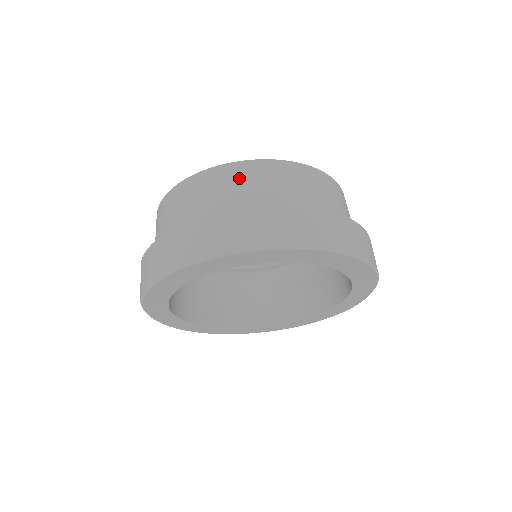
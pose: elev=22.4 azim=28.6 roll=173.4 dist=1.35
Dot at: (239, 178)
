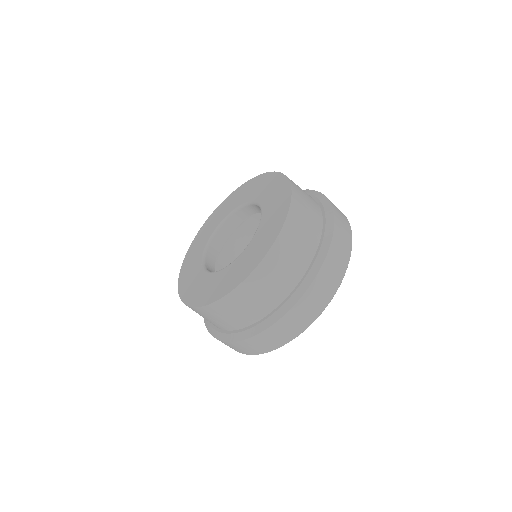
Dot at: (290, 246)
